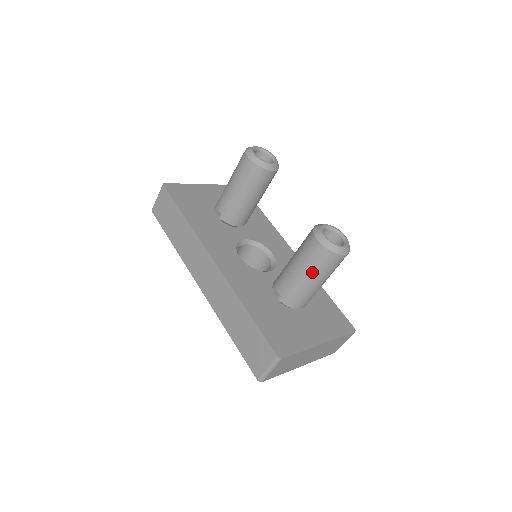
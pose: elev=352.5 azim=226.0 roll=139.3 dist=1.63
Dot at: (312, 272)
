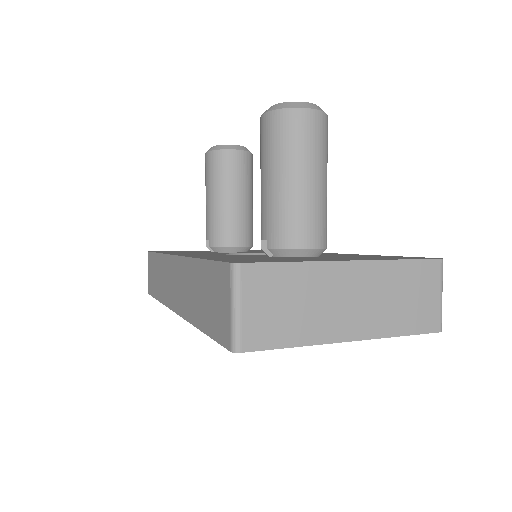
Dot at: (278, 162)
